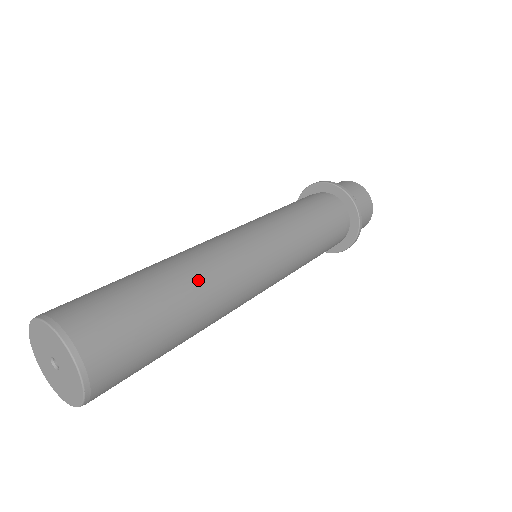
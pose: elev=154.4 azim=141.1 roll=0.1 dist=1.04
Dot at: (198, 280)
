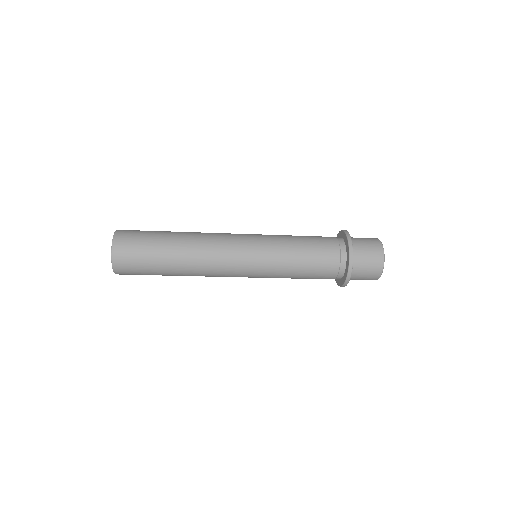
Dot at: occluded
